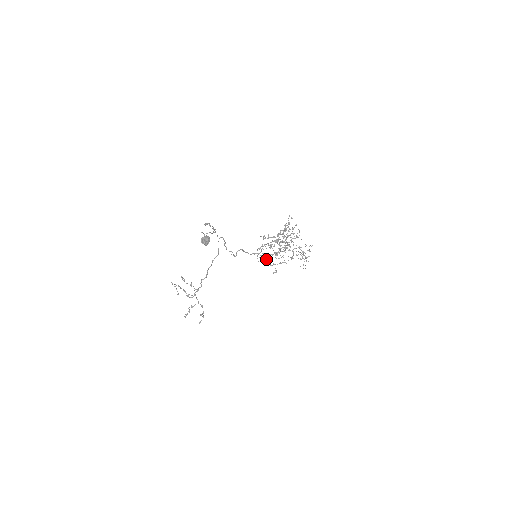
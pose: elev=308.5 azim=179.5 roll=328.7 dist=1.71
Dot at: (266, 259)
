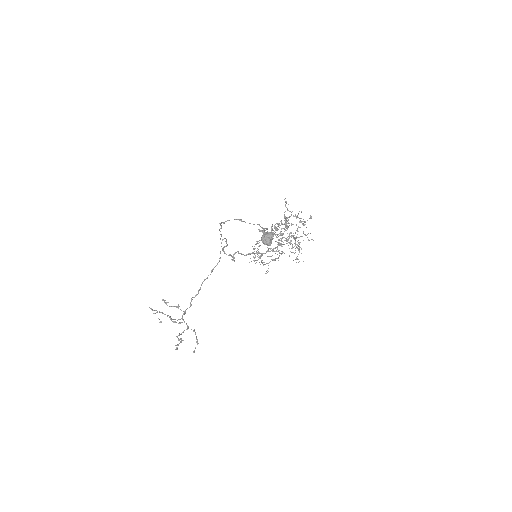
Dot at: (260, 258)
